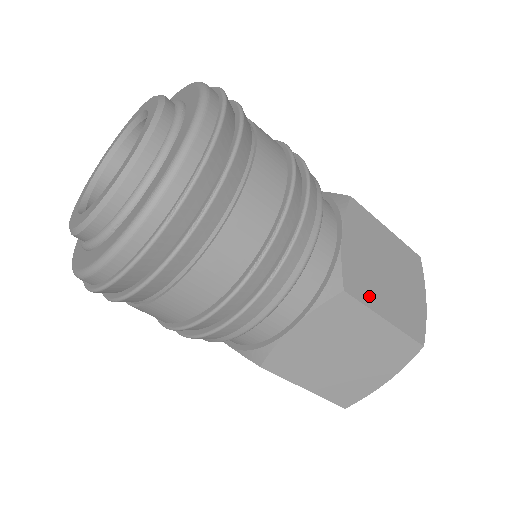
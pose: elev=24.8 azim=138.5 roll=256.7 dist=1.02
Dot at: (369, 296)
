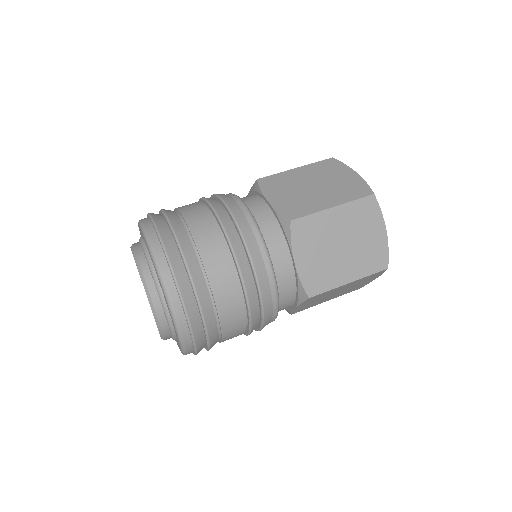
Dot at: (330, 281)
